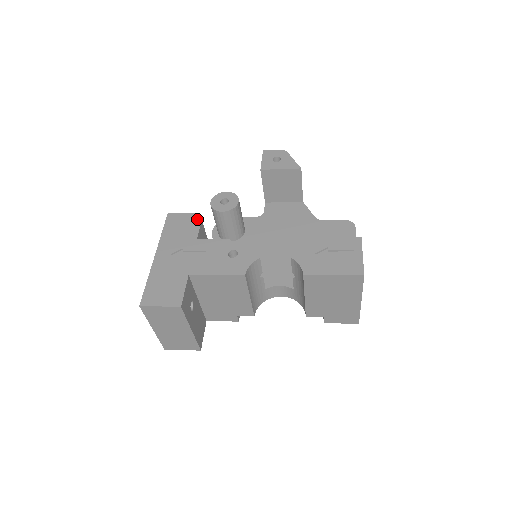
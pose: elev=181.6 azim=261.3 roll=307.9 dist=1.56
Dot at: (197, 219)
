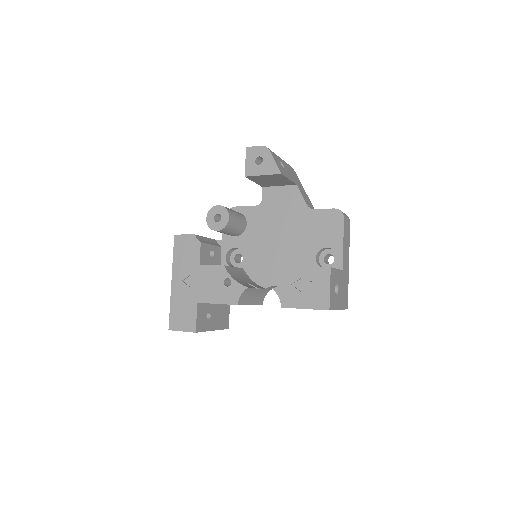
Dot at: (197, 242)
